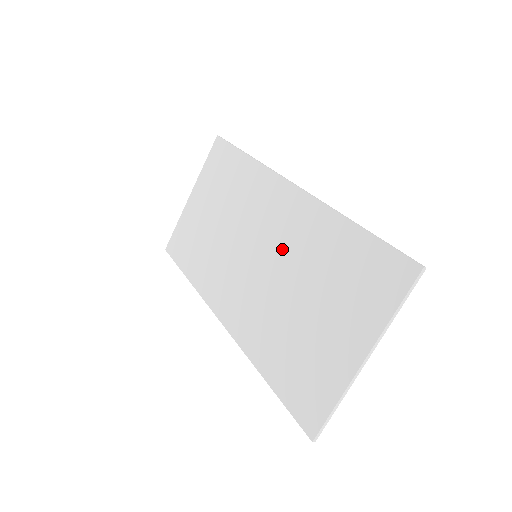
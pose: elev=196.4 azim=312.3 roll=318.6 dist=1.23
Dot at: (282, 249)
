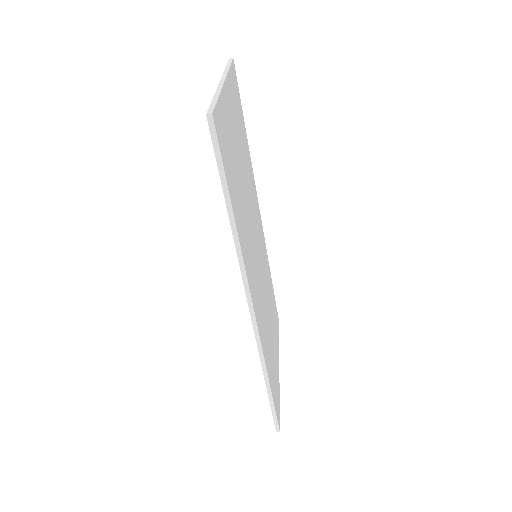
Dot at: occluded
